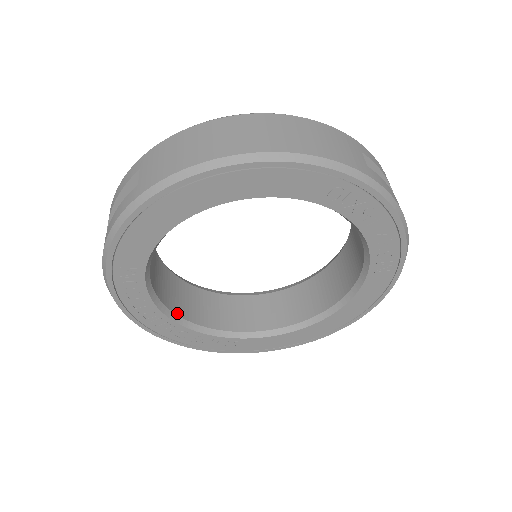
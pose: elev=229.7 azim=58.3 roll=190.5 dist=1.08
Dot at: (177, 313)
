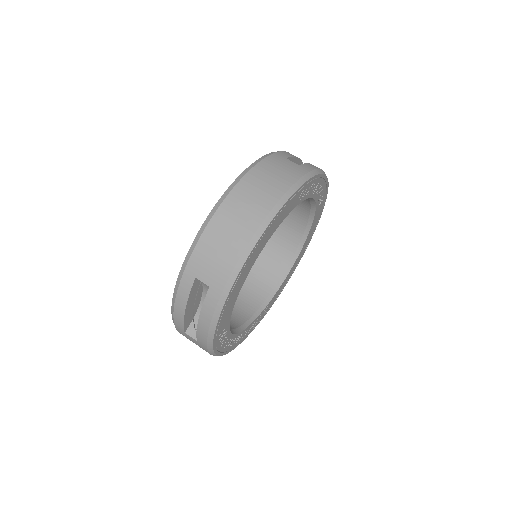
Dot at: (238, 326)
